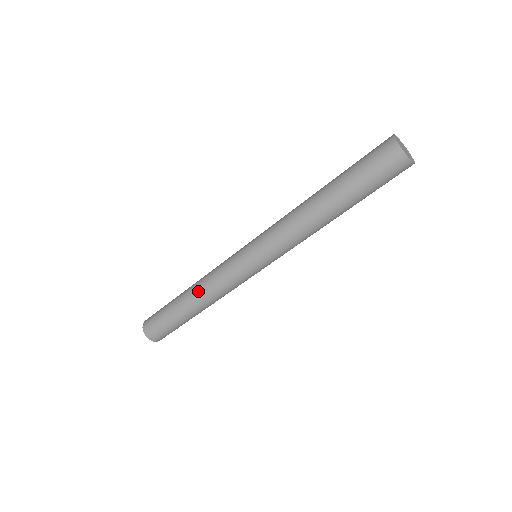
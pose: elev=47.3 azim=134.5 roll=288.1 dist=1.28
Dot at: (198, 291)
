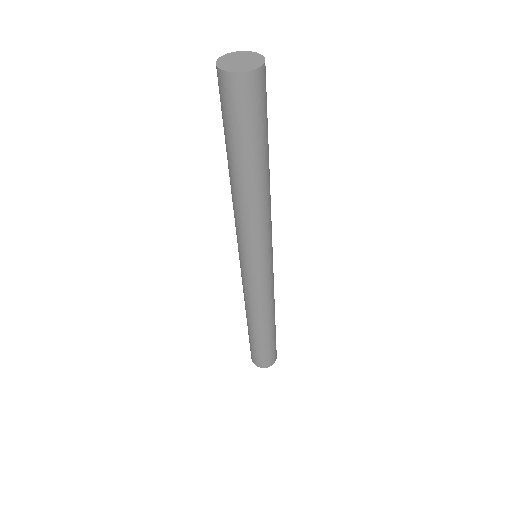
Dot at: (245, 309)
